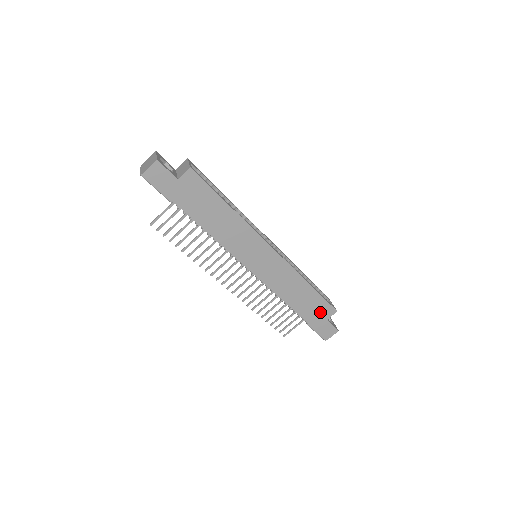
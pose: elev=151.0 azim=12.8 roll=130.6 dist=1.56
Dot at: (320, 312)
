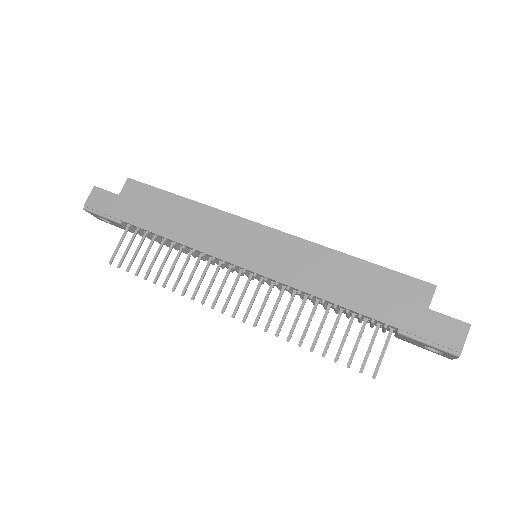
Dot at: (404, 298)
